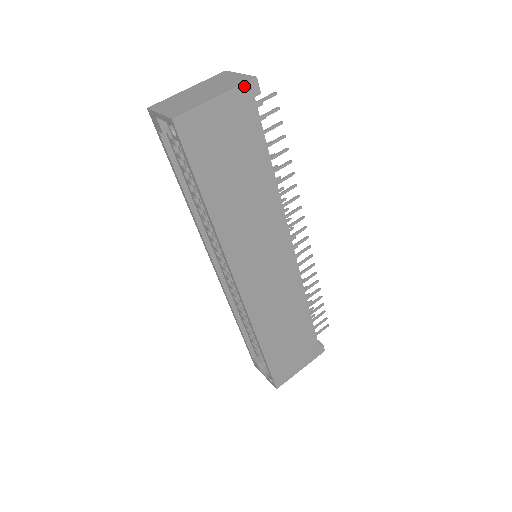
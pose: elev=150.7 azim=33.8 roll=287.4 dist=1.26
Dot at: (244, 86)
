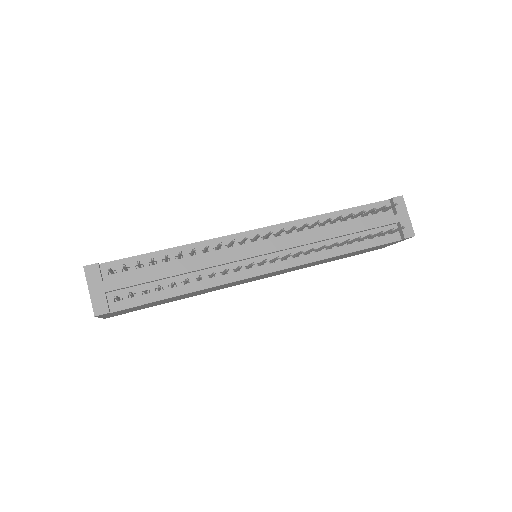
Dot at: (99, 316)
